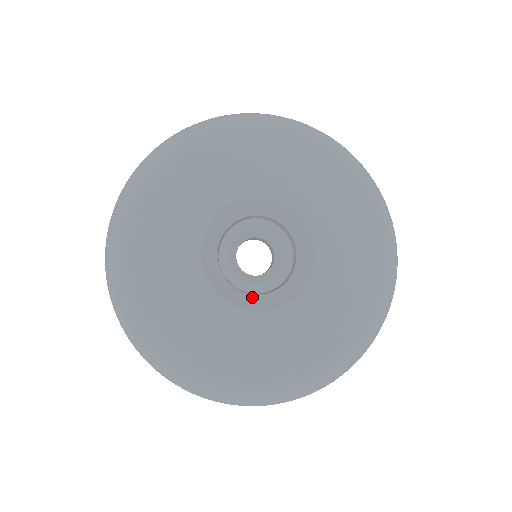
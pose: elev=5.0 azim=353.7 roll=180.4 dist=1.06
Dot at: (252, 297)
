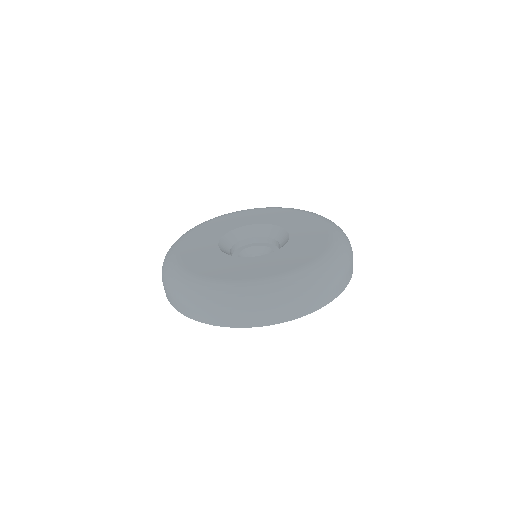
Dot at: occluded
